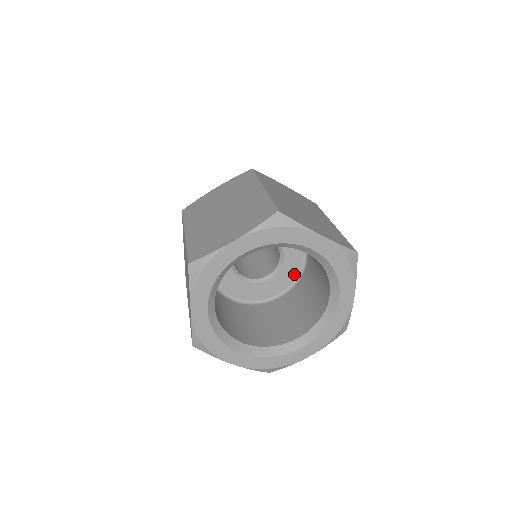
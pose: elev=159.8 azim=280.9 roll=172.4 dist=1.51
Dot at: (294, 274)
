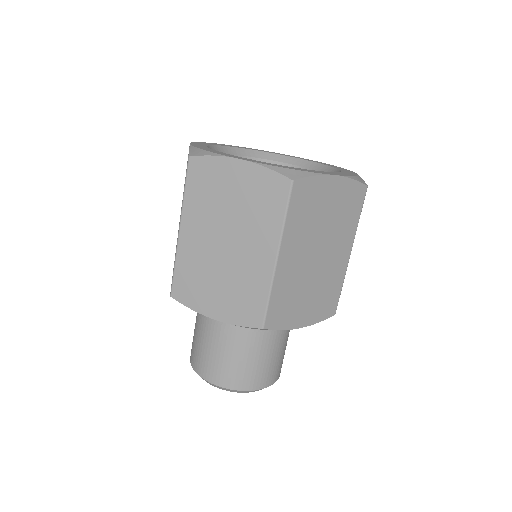
Dot at: occluded
